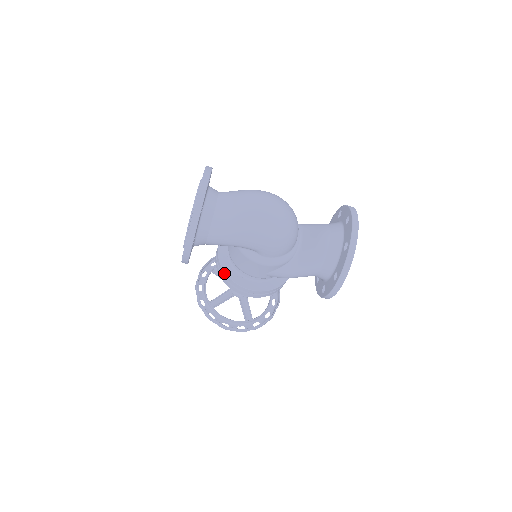
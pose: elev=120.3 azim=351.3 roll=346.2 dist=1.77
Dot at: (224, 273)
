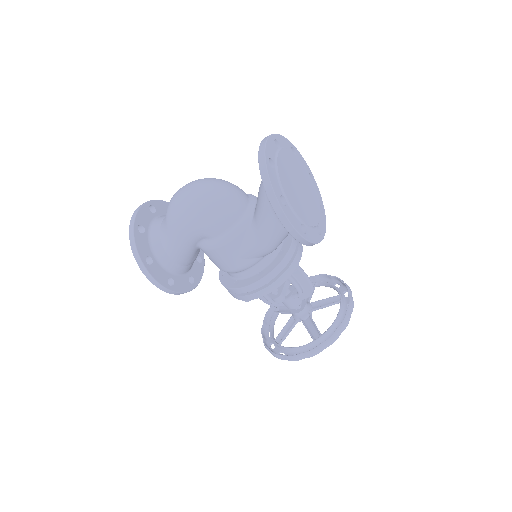
Dot at: occluded
